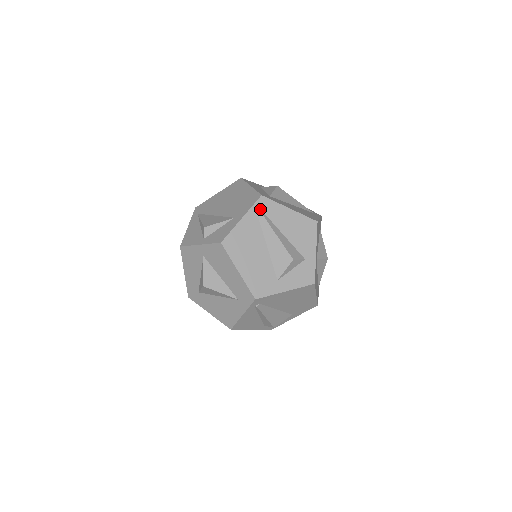
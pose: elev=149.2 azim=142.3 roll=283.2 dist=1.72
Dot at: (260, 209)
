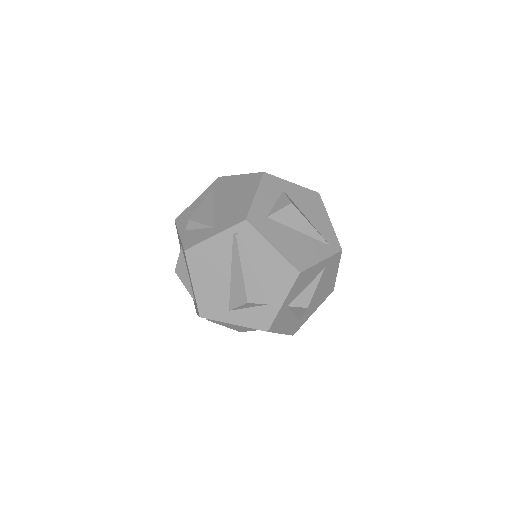
Dot at: (238, 234)
